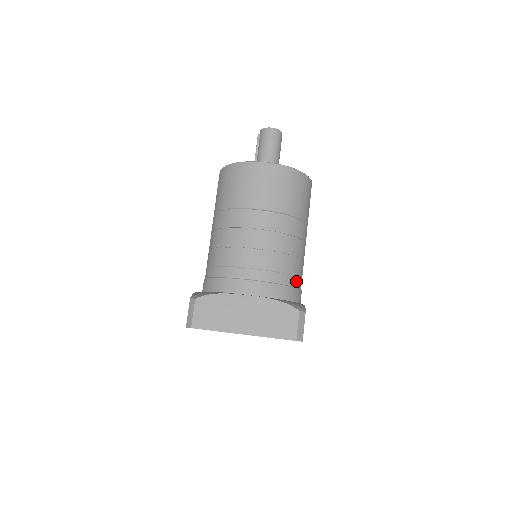
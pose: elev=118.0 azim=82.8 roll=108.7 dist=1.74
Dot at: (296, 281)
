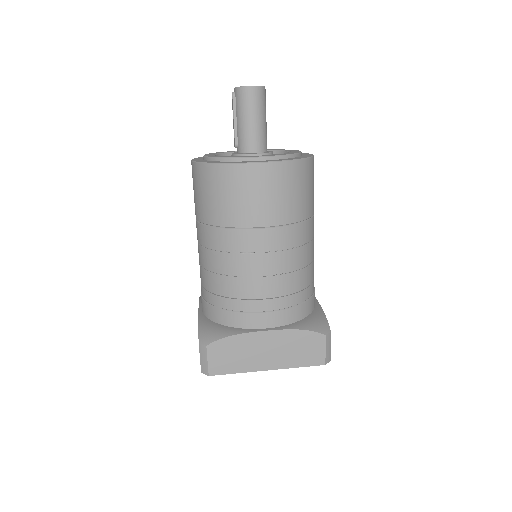
Dot at: (311, 288)
